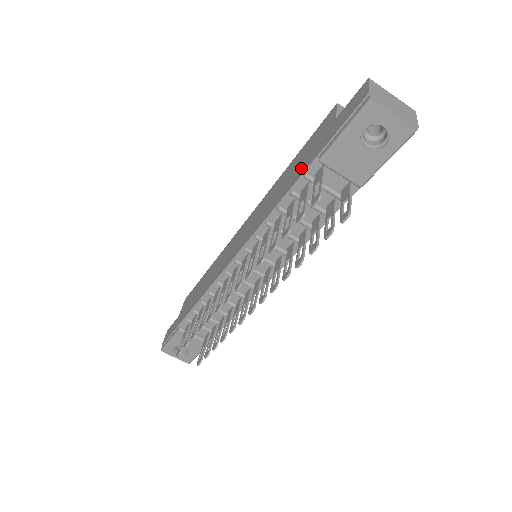
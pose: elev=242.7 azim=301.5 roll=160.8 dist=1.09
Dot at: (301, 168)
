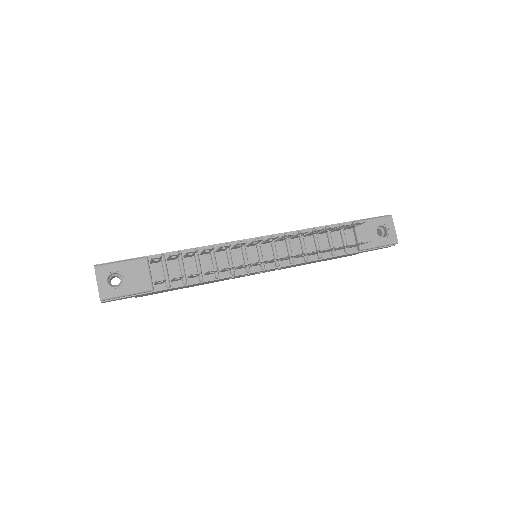
Dot at: occluded
